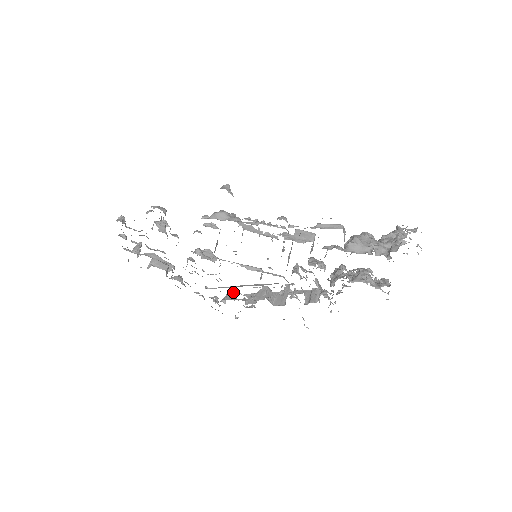
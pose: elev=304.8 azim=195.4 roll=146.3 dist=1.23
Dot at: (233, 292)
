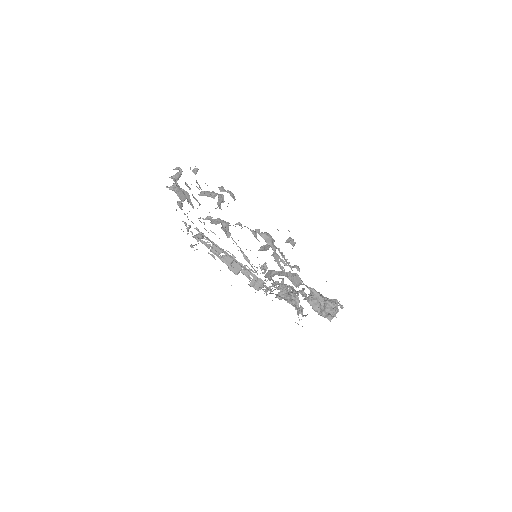
Dot at: occluded
